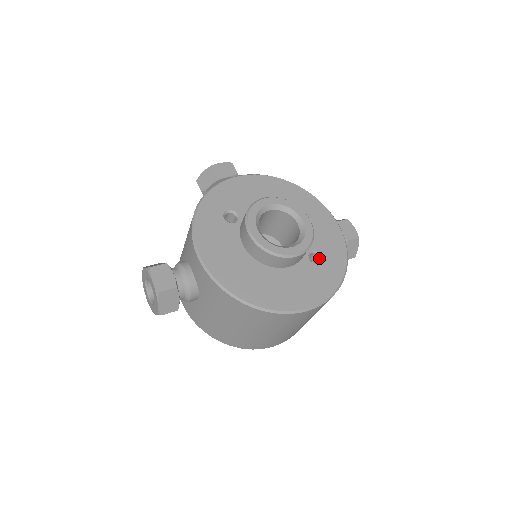
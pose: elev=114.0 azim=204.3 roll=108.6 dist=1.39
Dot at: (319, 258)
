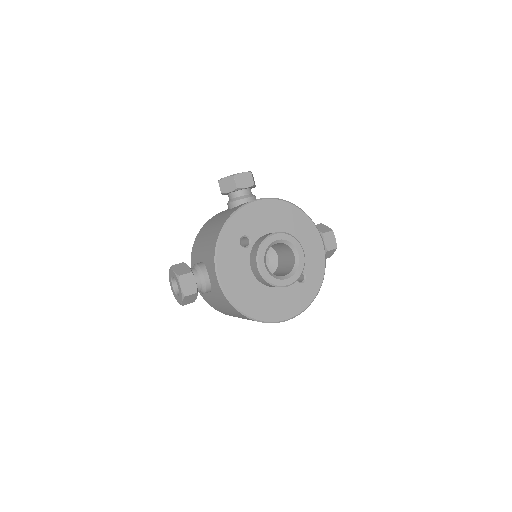
Dot at: (303, 276)
